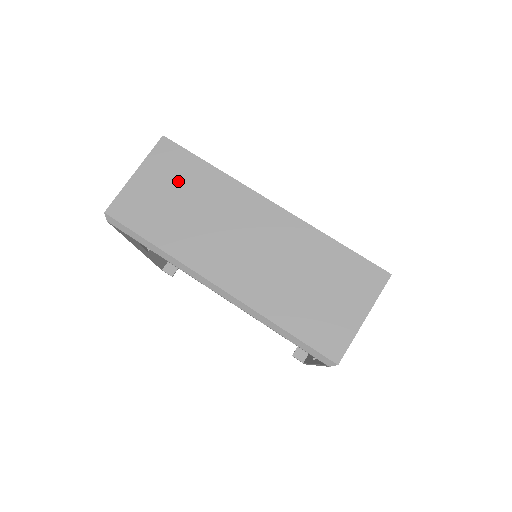
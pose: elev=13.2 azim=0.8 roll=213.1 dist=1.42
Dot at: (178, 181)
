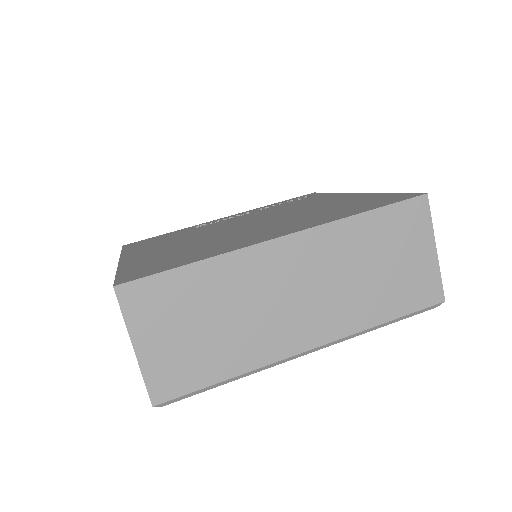
Dot at: (182, 310)
